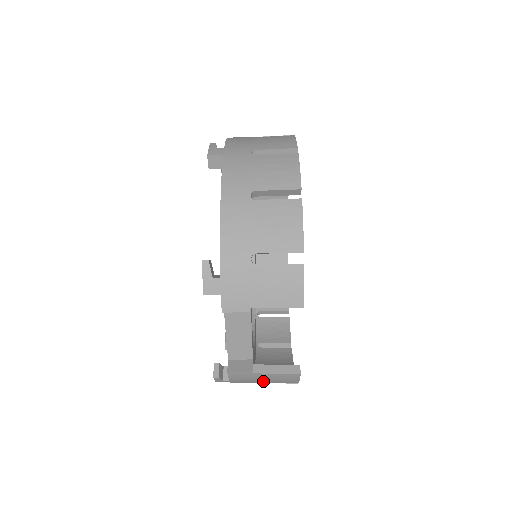
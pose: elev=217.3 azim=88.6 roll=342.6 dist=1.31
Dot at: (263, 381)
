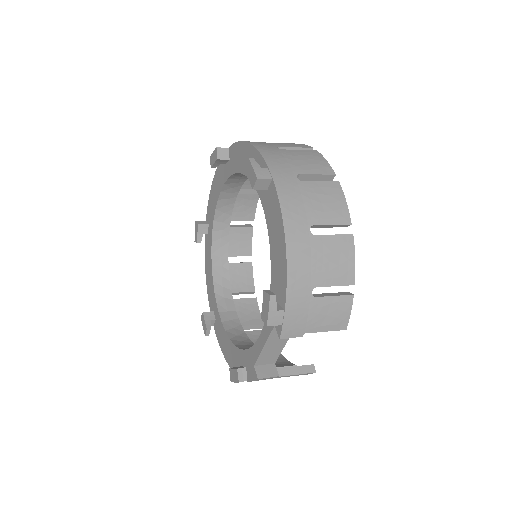
Dot at: occluded
